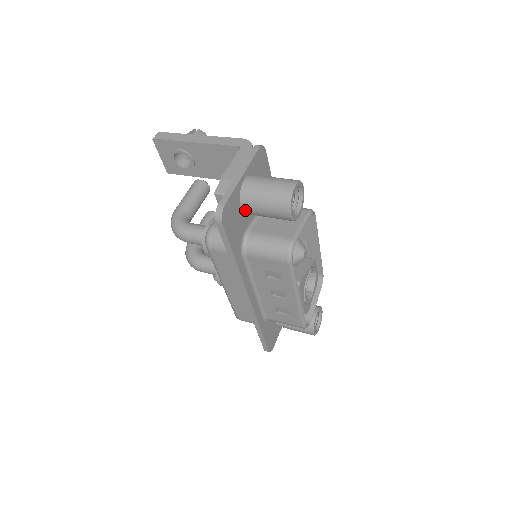
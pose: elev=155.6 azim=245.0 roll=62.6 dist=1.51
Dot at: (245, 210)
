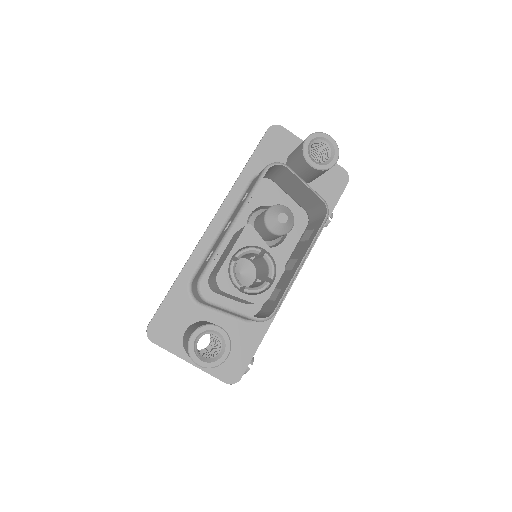
Dot at: (289, 157)
